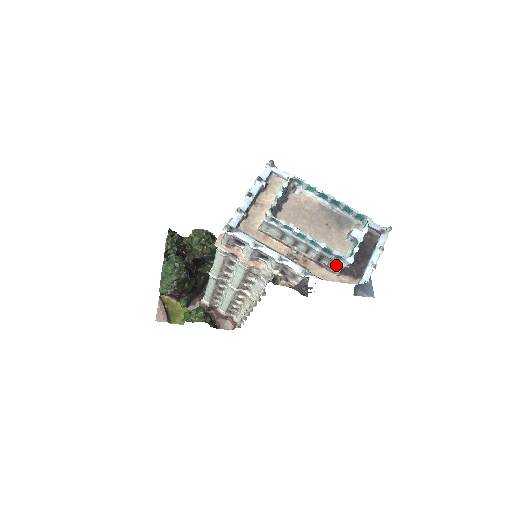
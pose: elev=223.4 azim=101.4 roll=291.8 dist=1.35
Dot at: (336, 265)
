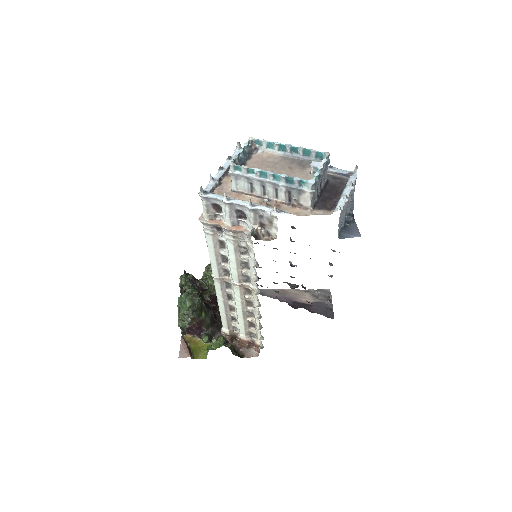
Dot at: (304, 196)
